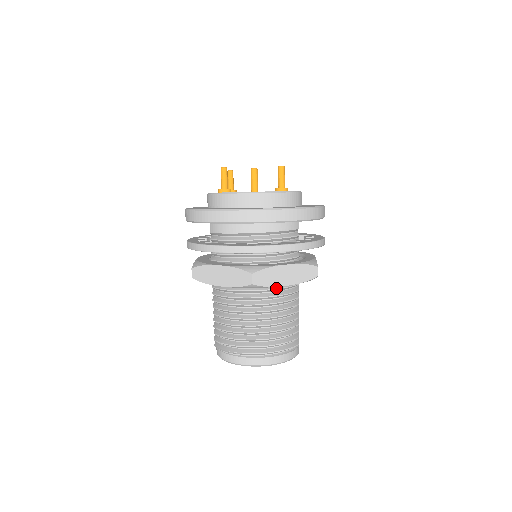
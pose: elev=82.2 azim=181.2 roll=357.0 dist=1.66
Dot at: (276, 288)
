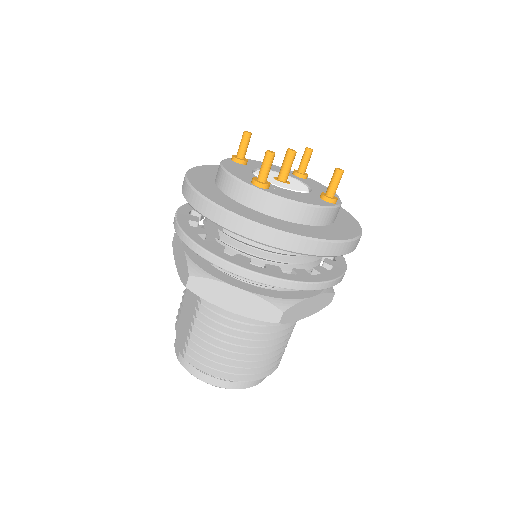
Dot at: occluded
